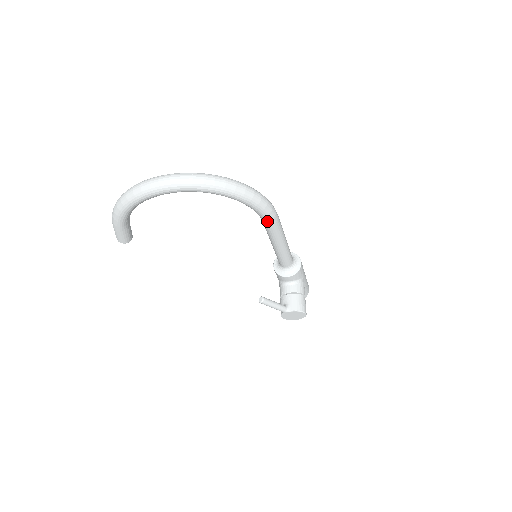
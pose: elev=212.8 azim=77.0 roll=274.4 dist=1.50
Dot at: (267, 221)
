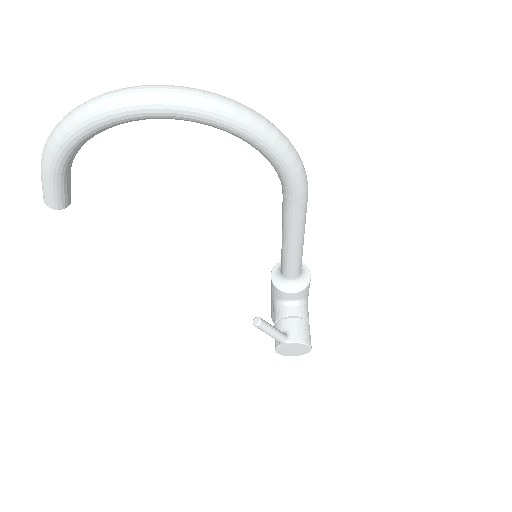
Dot at: (293, 197)
